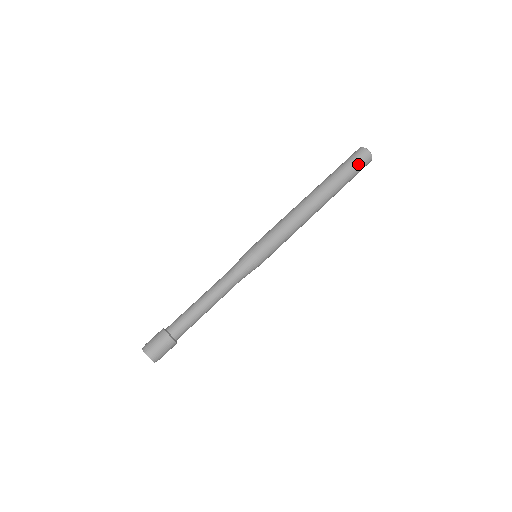
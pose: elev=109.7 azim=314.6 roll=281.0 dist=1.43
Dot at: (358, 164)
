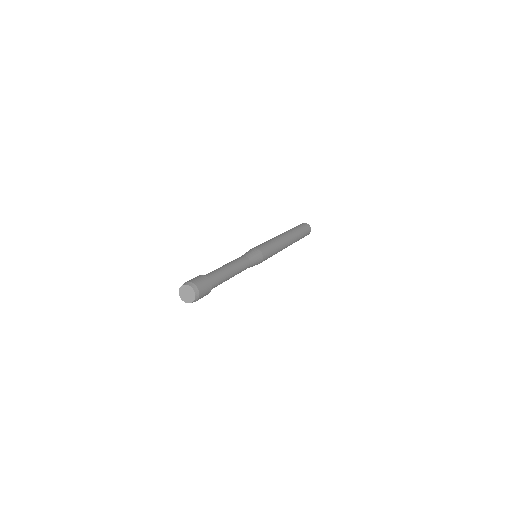
Dot at: (306, 231)
